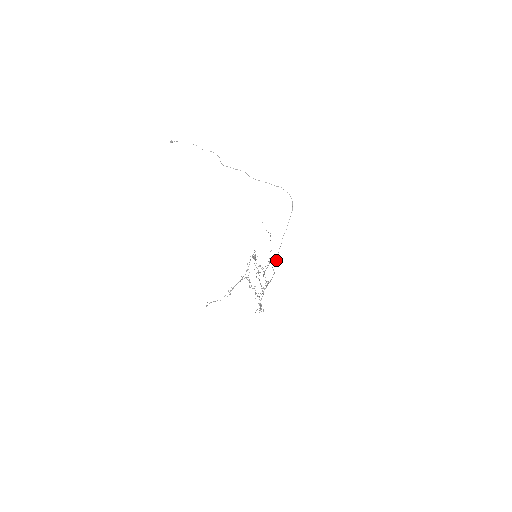
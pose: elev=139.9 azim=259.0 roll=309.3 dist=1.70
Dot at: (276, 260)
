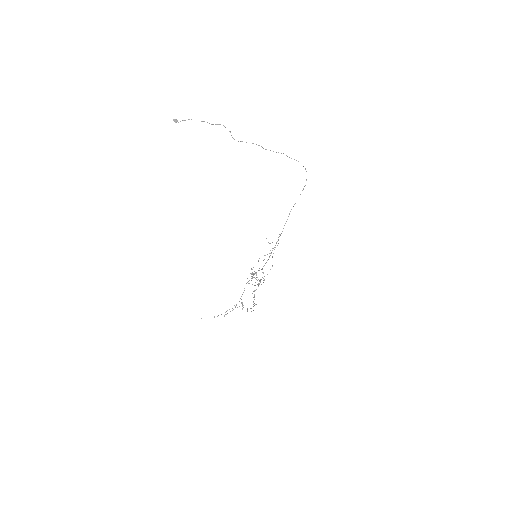
Dot at: occluded
